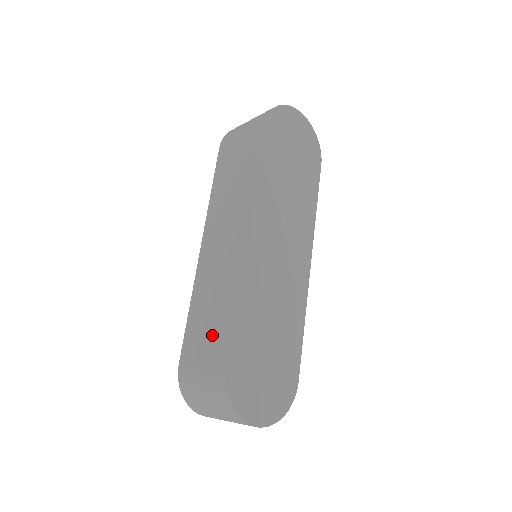
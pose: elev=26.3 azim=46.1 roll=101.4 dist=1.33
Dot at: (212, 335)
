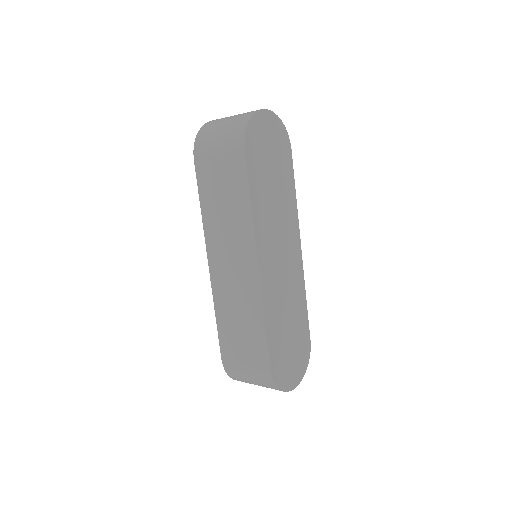
Dot at: (248, 343)
